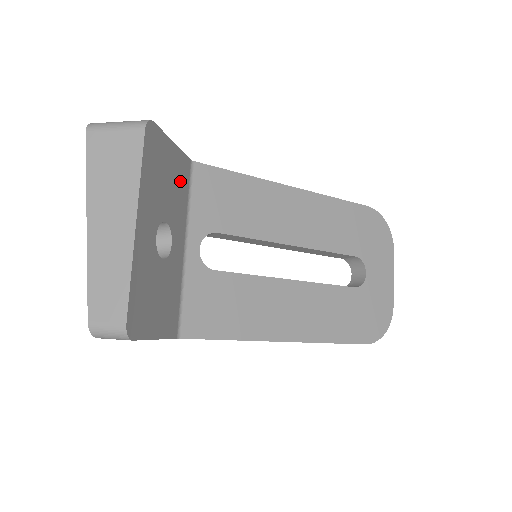
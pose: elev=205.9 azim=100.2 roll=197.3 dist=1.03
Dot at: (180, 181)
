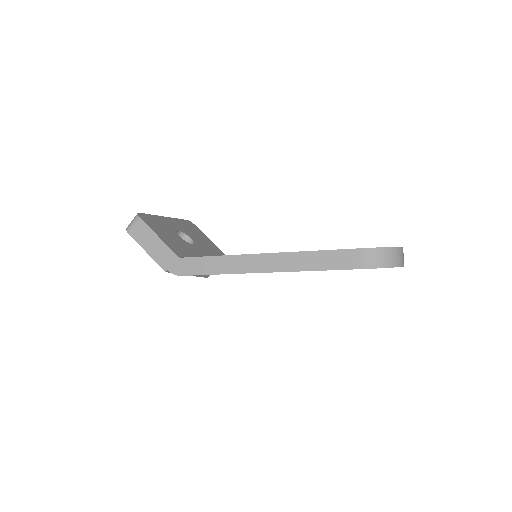
Dot at: (211, 248)
